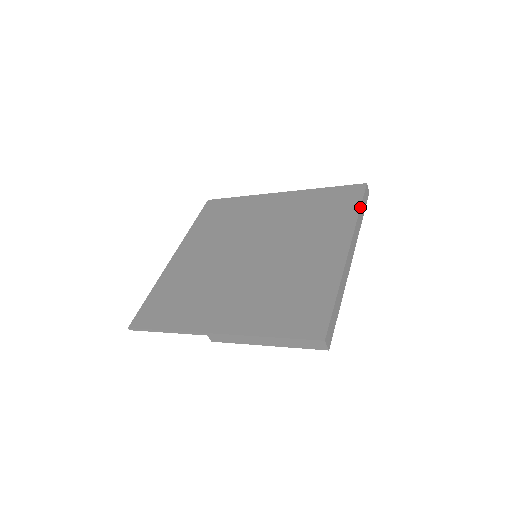
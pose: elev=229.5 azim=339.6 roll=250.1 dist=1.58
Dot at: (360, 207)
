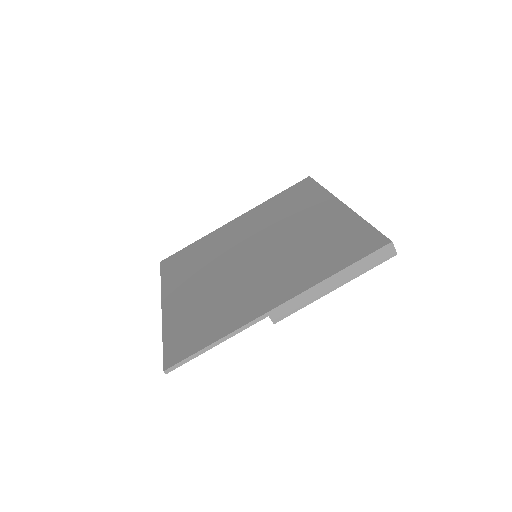
Dot at: occluded
